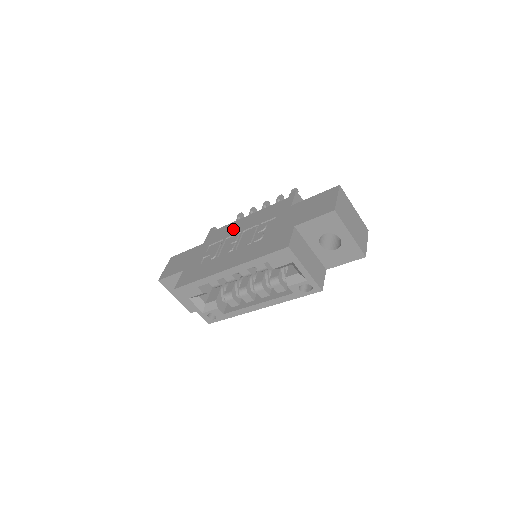
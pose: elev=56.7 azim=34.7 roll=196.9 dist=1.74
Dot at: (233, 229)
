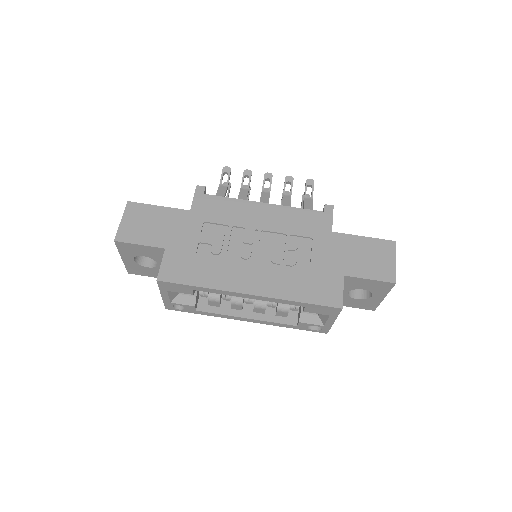
Dot at: (243, 215)
